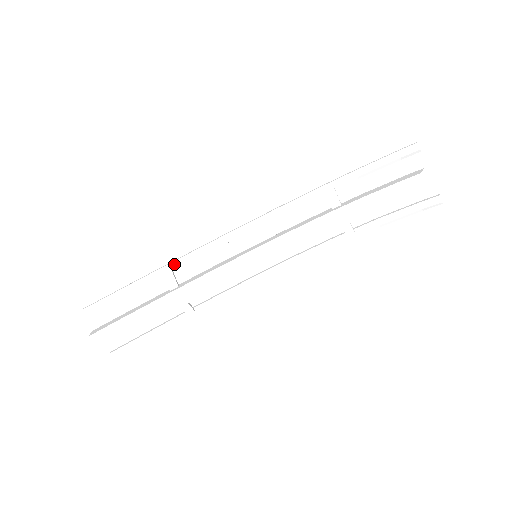
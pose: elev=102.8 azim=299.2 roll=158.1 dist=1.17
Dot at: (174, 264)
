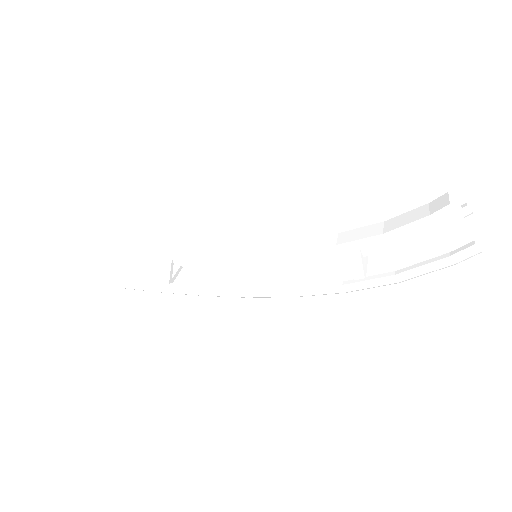
Dot at: occluded
